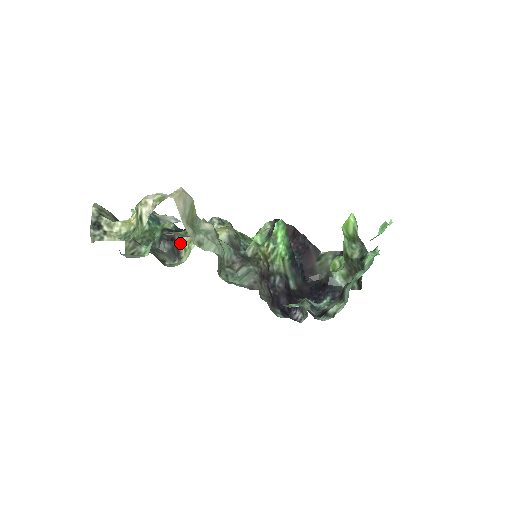
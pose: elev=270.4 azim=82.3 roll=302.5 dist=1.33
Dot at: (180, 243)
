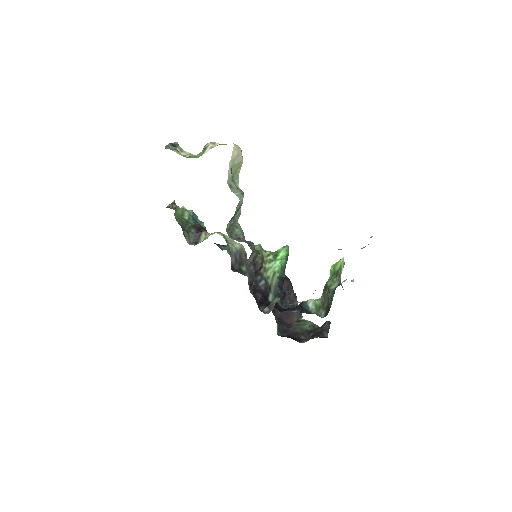
Dot at: (204, 233)
